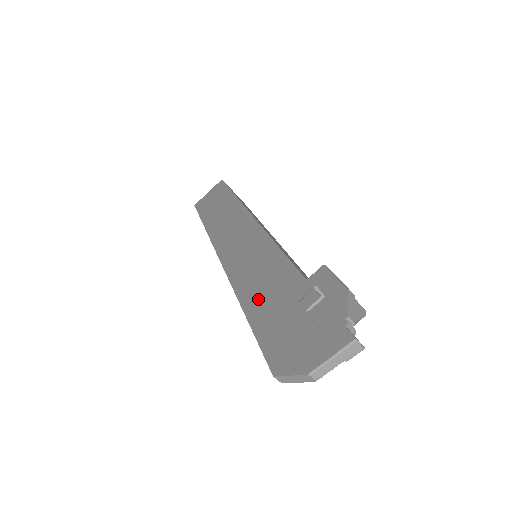
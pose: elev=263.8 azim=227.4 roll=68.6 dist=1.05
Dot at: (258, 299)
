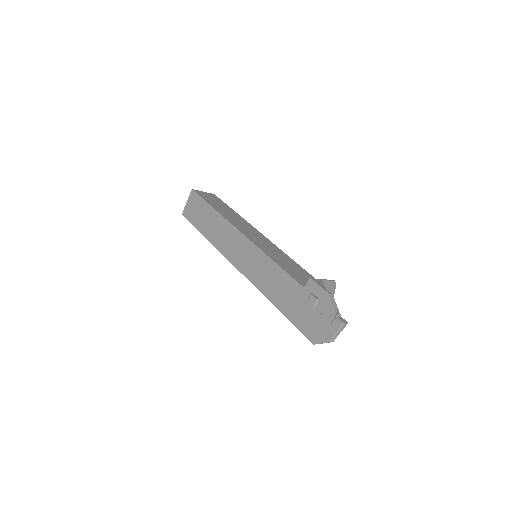
Dot at: (282, 301)
